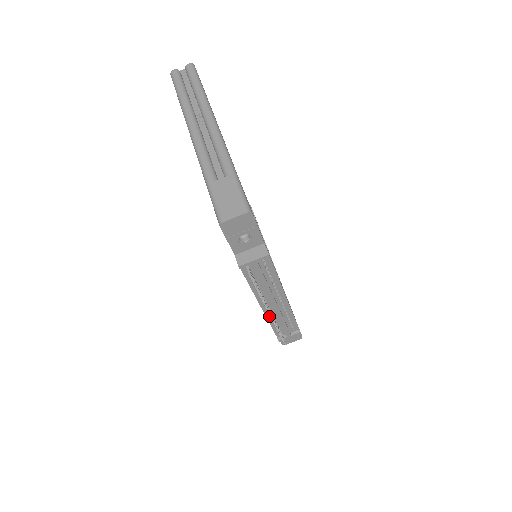
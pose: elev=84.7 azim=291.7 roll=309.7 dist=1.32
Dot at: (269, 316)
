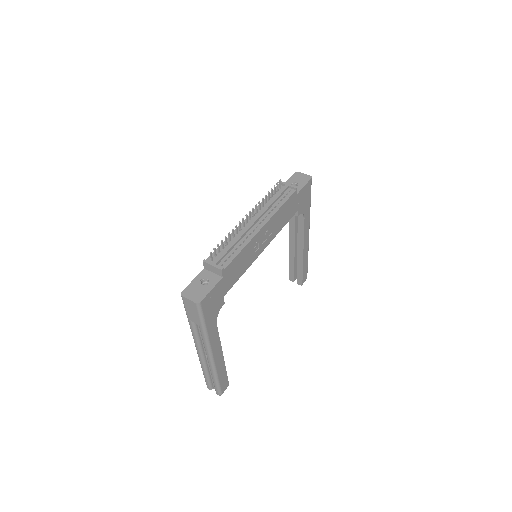
Dot at: (235, 233)
